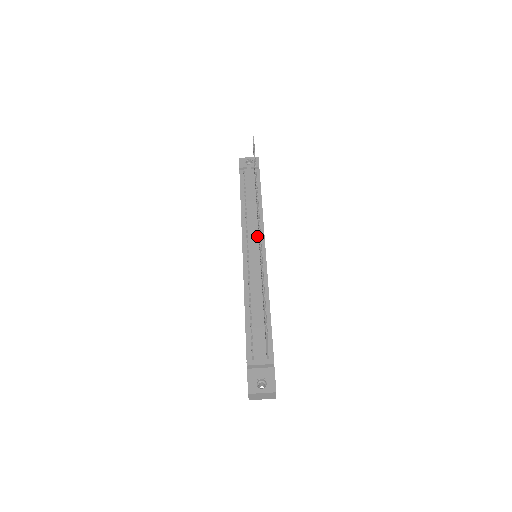
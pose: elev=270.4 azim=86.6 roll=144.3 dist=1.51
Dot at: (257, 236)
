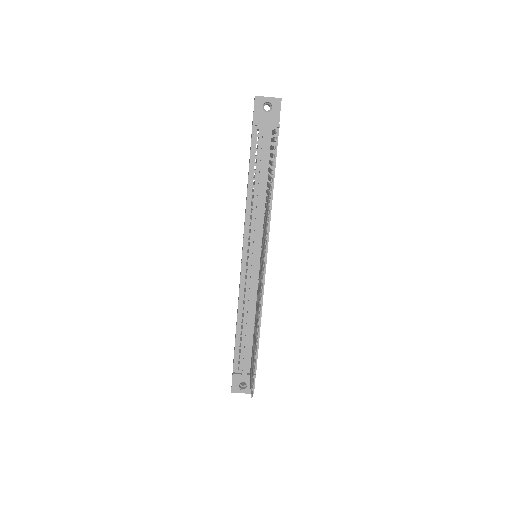
Dot at: (260, 239)
